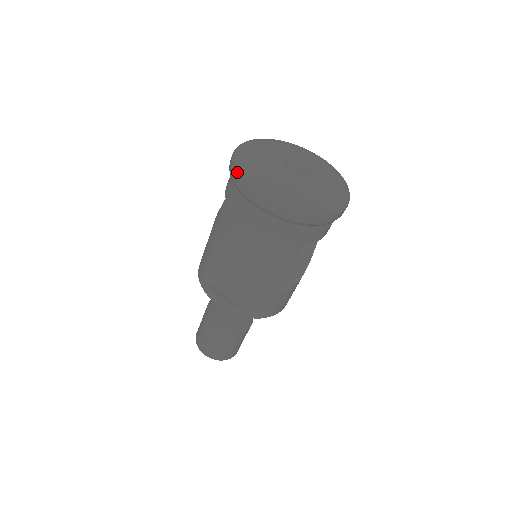
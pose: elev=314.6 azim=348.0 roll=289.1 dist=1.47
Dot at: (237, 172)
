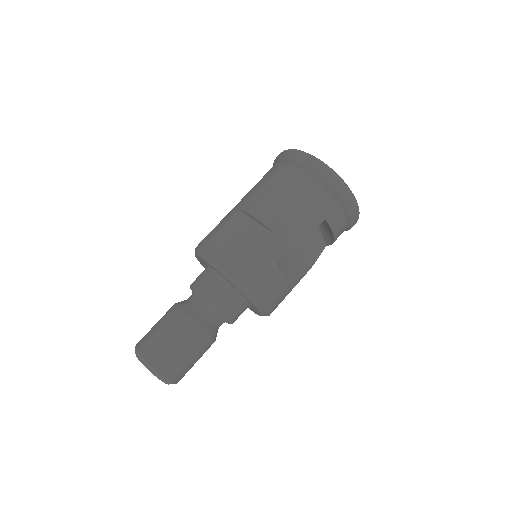
Dot at: (290, 149)
